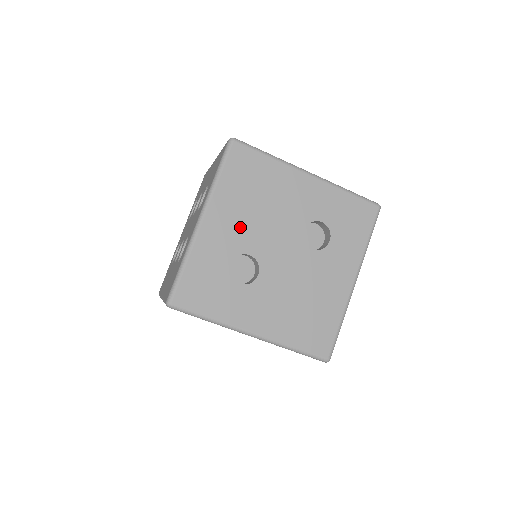
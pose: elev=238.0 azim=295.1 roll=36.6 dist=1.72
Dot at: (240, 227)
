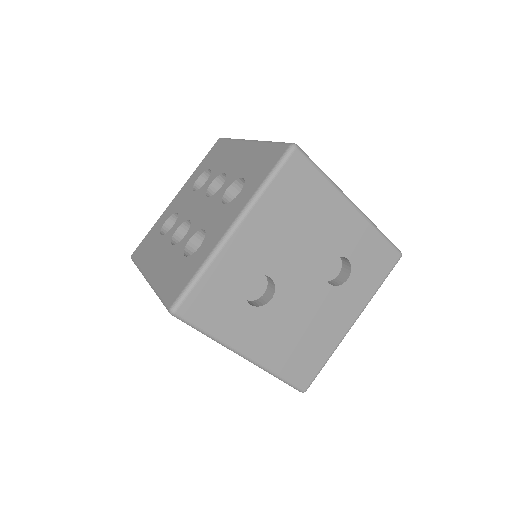
Dot at: (271, 246)
